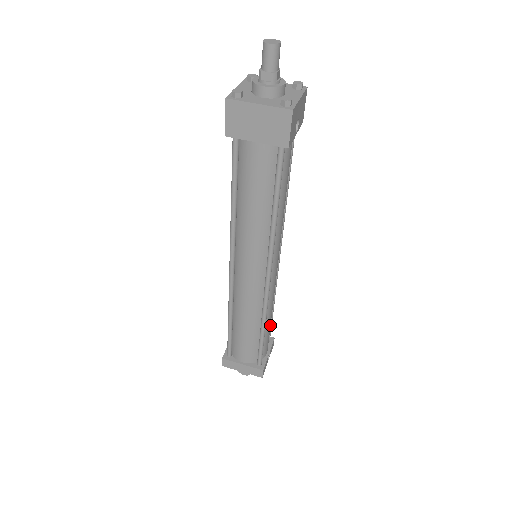
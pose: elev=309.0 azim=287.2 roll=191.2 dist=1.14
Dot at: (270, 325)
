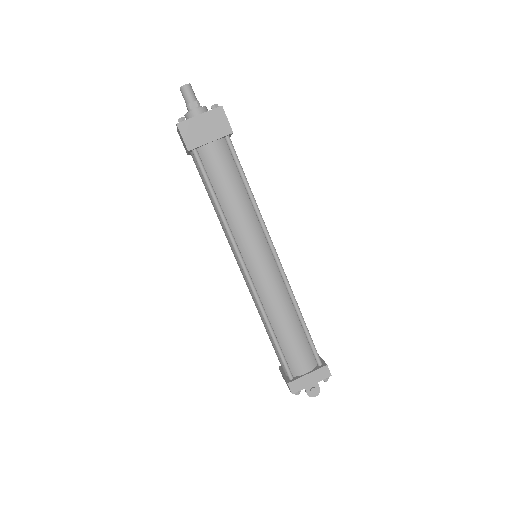
Dot at: occluded
